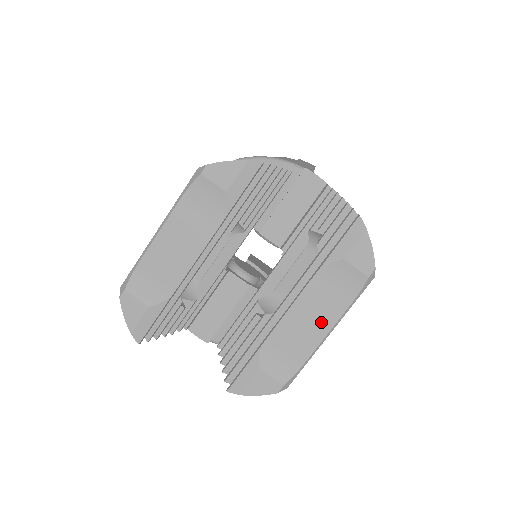
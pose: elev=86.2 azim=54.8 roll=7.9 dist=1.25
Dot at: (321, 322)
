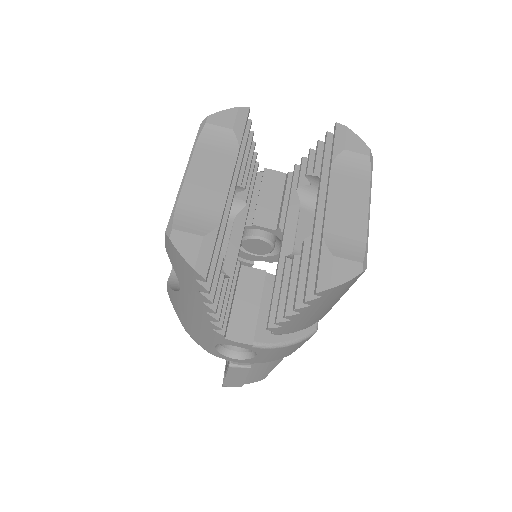
Dot at: (358, 201)
